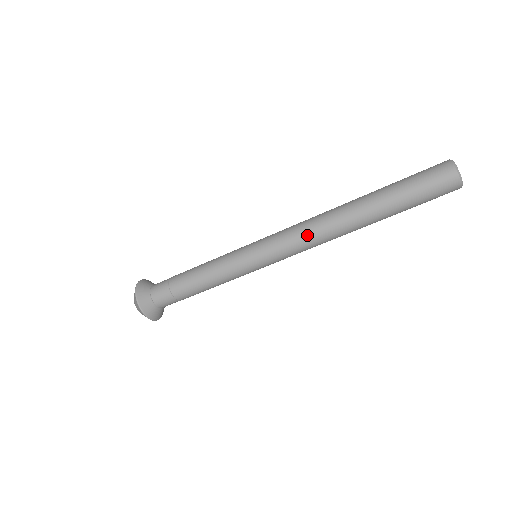
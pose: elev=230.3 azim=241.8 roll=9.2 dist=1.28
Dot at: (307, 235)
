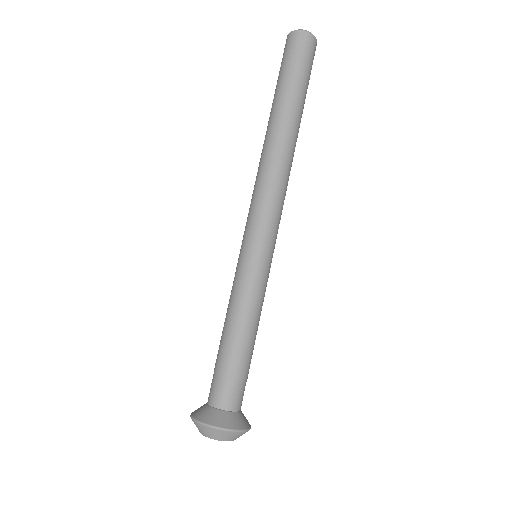
Dot at: (260, 182)
